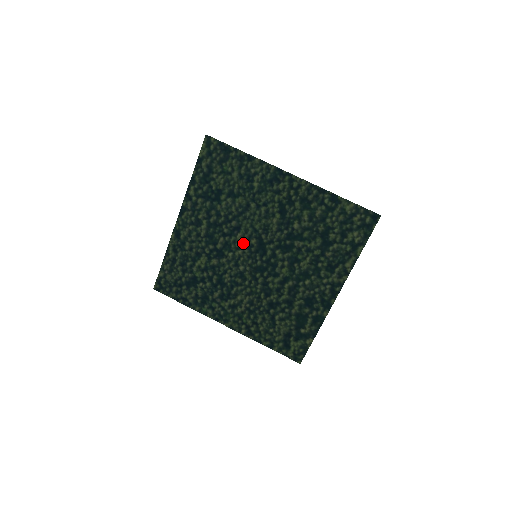
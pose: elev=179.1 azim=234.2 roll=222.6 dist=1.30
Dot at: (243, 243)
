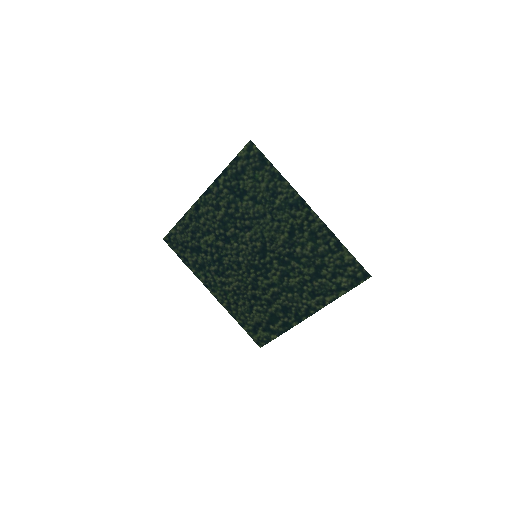
Dot at: (249, 241)
